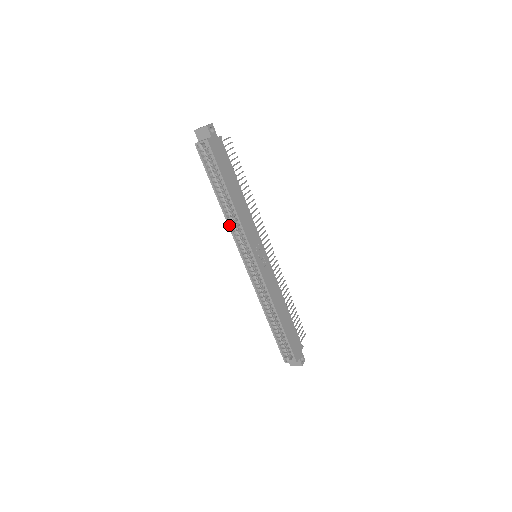
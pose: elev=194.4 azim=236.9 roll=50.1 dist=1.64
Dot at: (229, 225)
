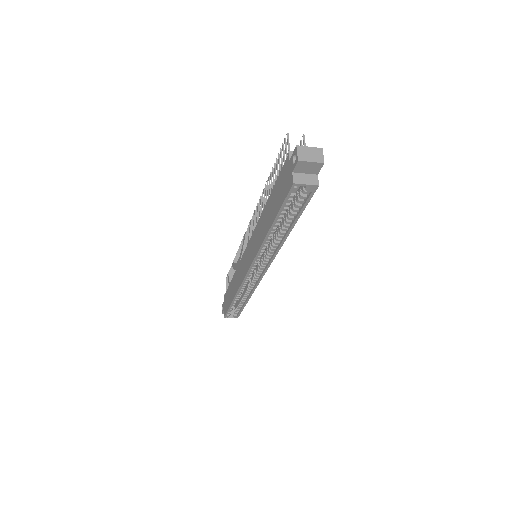
Dot at: (261, 249)
